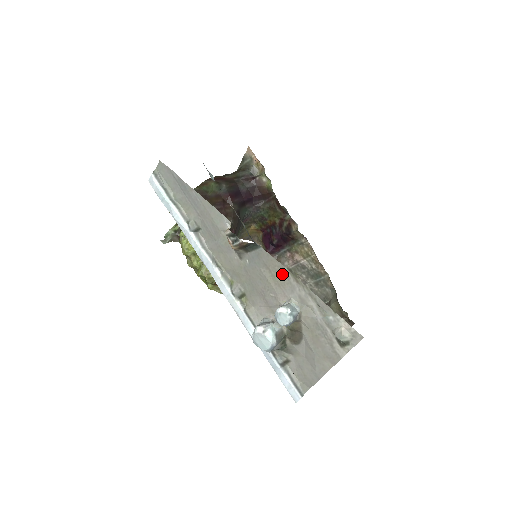
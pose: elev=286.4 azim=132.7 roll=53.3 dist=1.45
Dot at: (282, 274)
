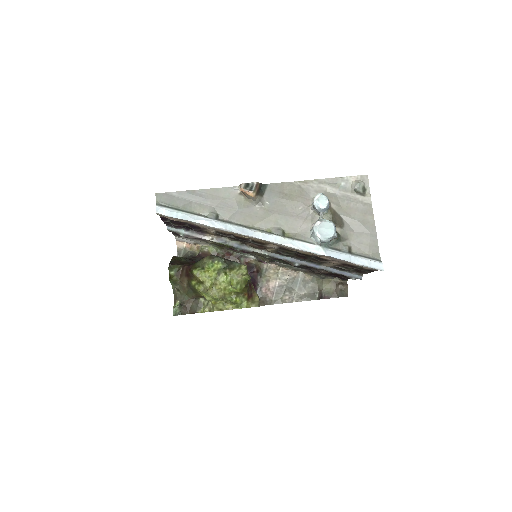
Dot at: (294, 188)
